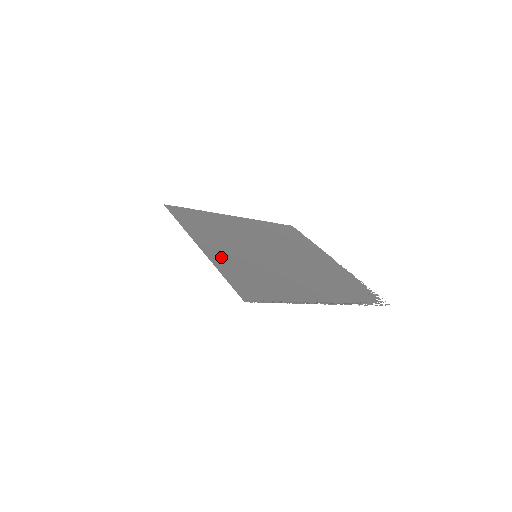
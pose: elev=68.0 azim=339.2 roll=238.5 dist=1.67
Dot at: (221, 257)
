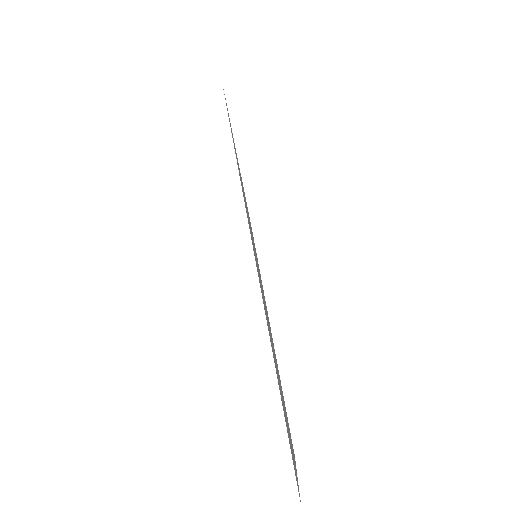
Dot at: occluded
